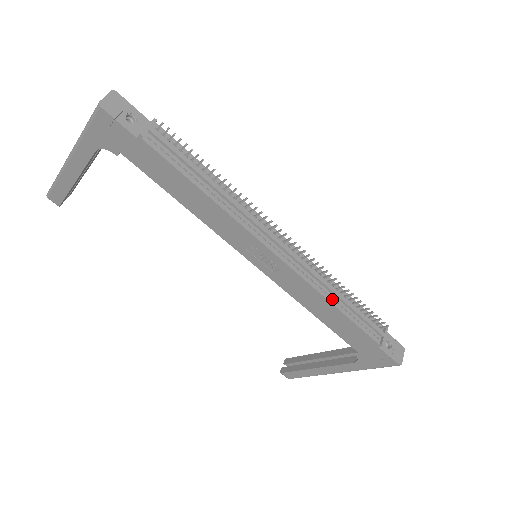
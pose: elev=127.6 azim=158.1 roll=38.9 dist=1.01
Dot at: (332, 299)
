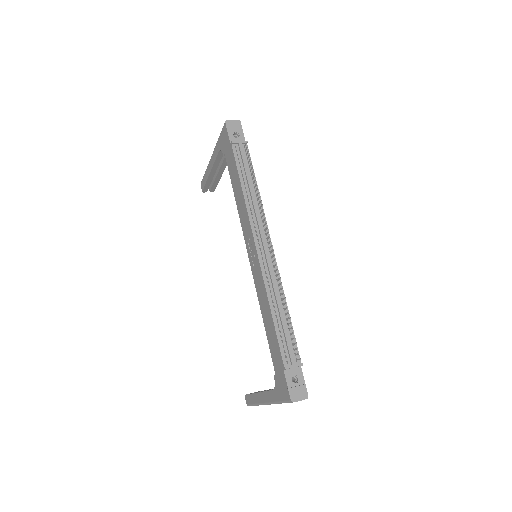
Dot at: (273, 305)
